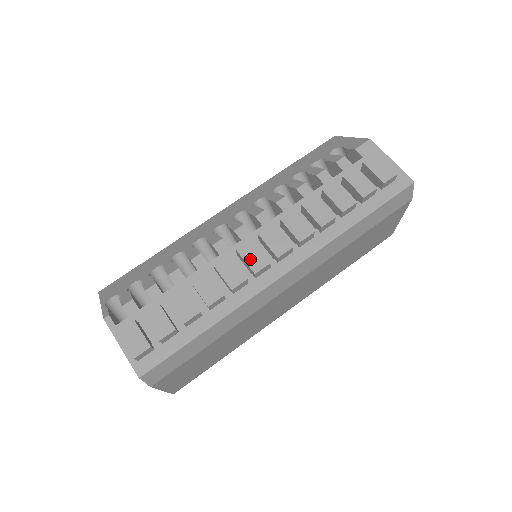
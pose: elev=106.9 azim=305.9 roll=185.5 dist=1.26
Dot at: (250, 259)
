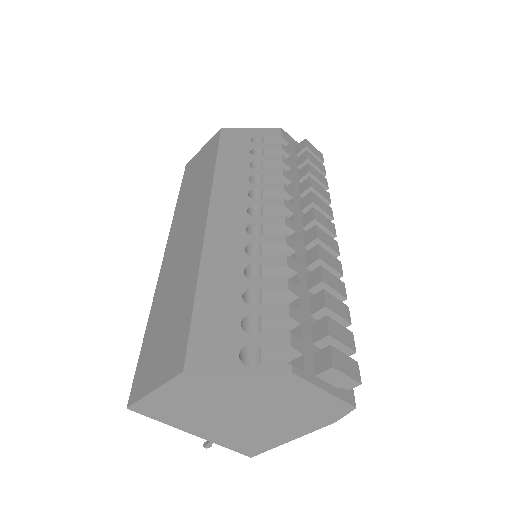
Dot at: (329, 243)
